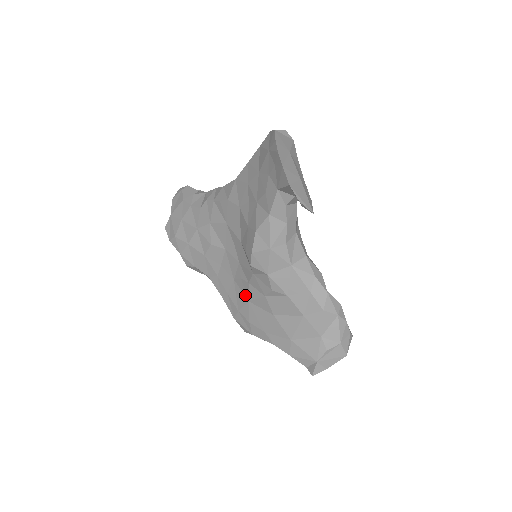
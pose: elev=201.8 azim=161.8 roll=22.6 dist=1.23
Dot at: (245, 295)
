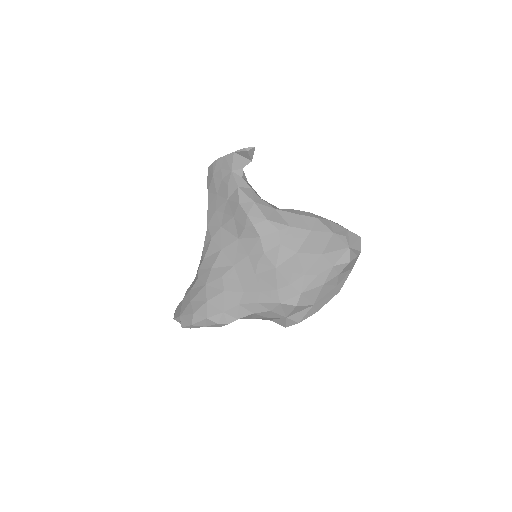
Dot at: (270, 269)
